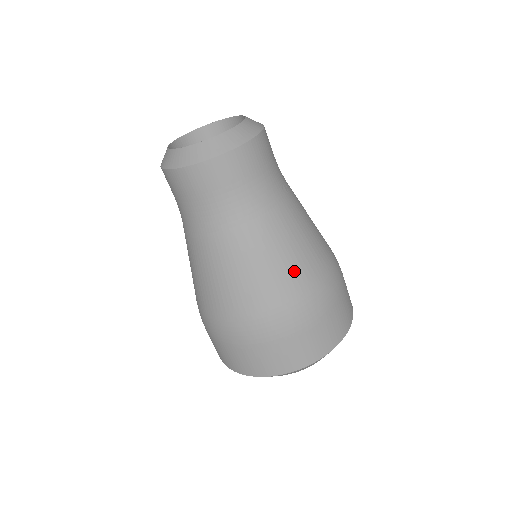
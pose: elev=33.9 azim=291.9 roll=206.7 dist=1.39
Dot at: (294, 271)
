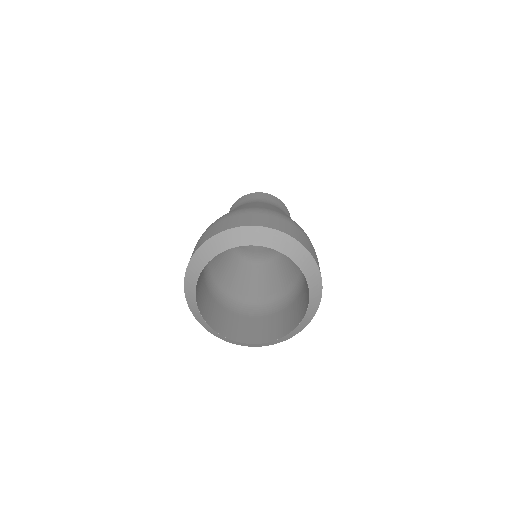
Dot at: occluded
